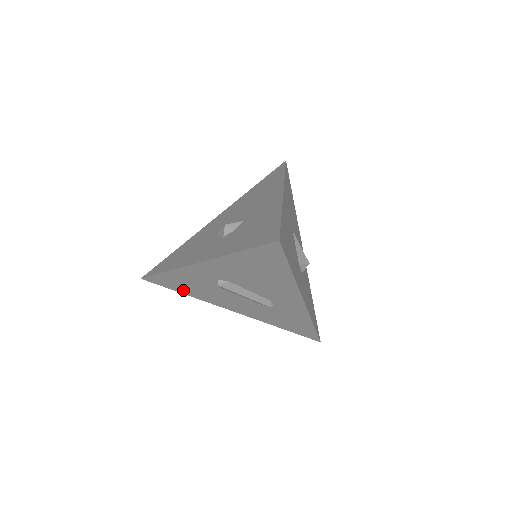
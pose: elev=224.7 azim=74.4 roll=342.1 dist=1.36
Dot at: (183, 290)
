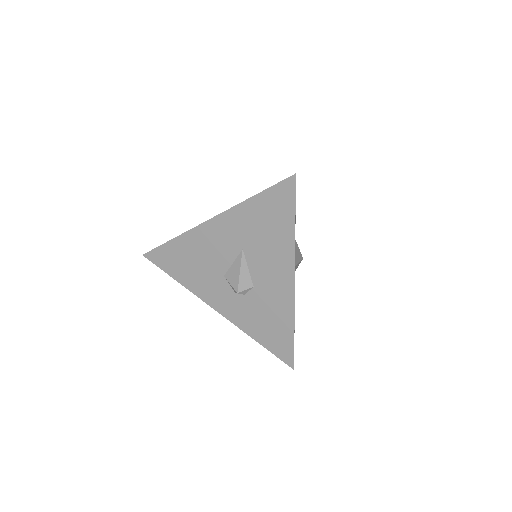
Dot at: occluded
